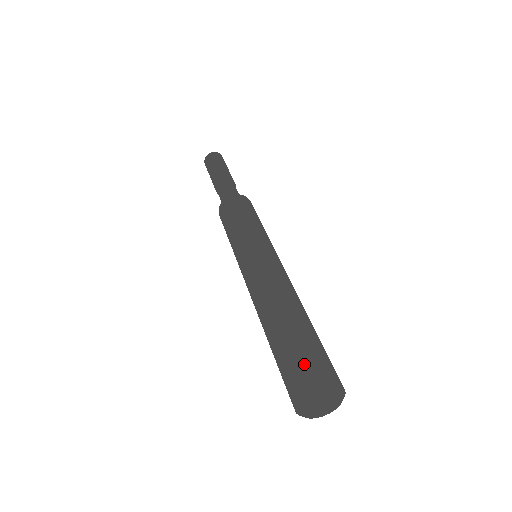
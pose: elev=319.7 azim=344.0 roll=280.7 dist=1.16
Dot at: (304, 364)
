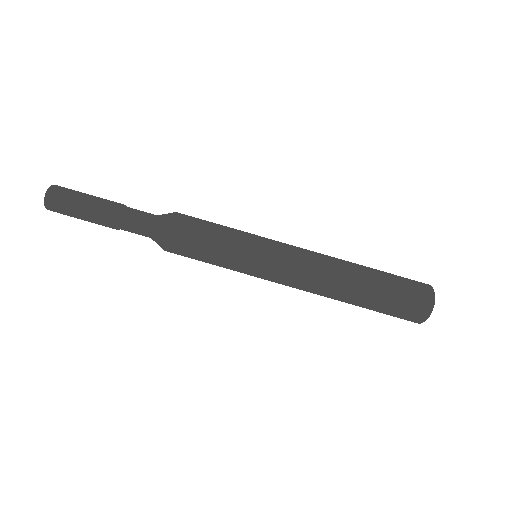
Dot at: (412, 291)
